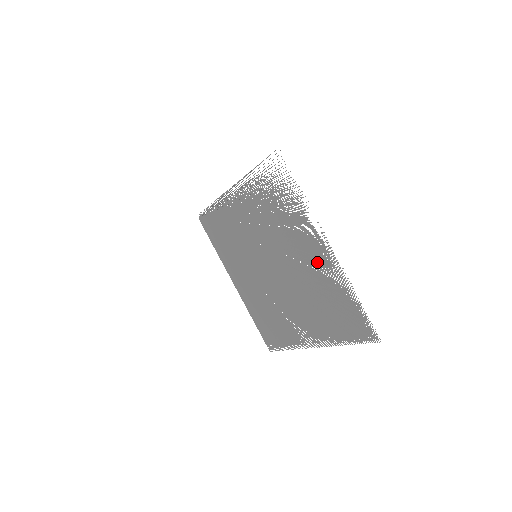
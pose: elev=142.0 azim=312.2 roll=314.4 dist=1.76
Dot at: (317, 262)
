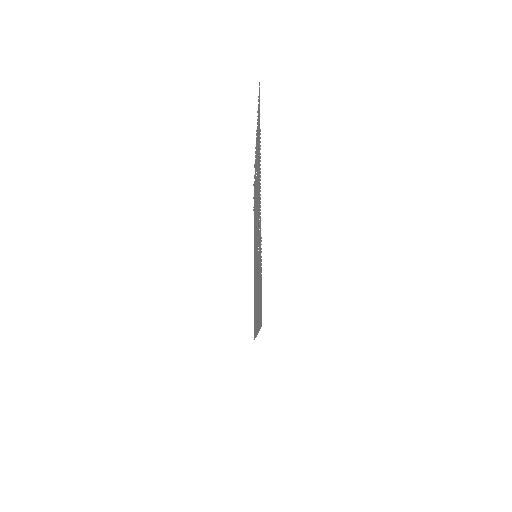
Dot at: (256, 157)
